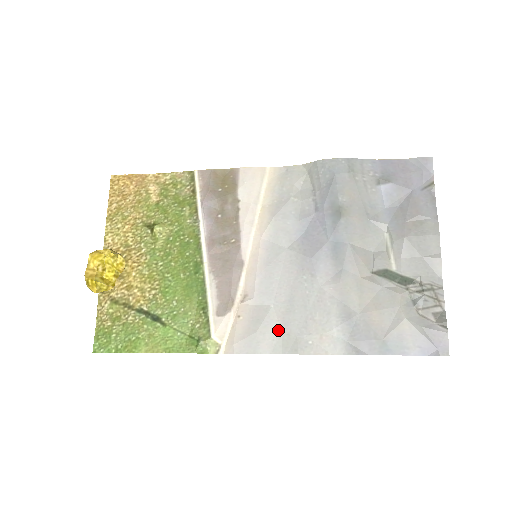
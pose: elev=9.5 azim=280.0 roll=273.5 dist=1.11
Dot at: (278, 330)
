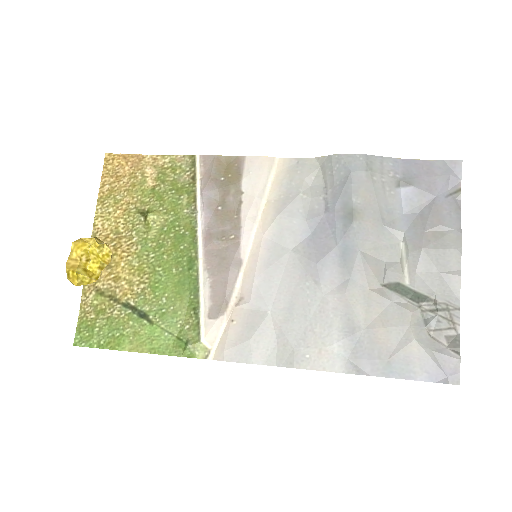
Dot at: (274, 339)
